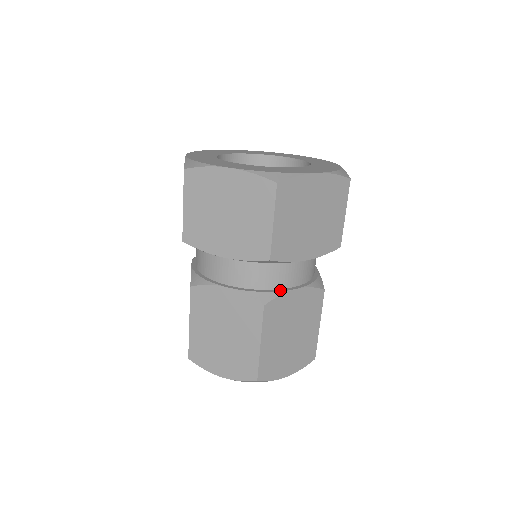
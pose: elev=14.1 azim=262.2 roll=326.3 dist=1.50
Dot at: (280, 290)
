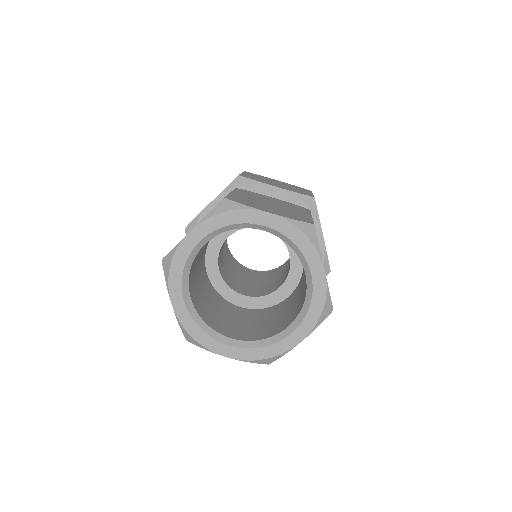
Dot at: occluded
